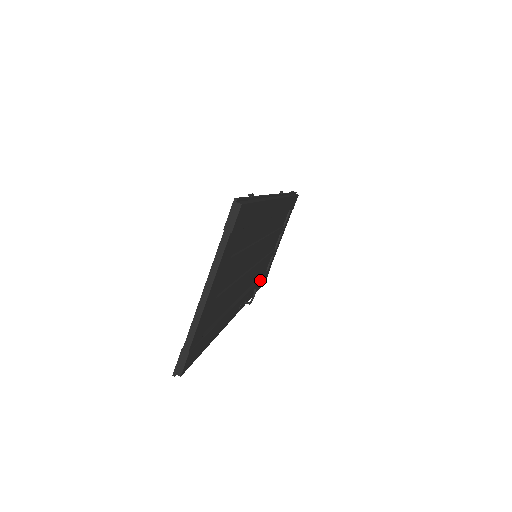
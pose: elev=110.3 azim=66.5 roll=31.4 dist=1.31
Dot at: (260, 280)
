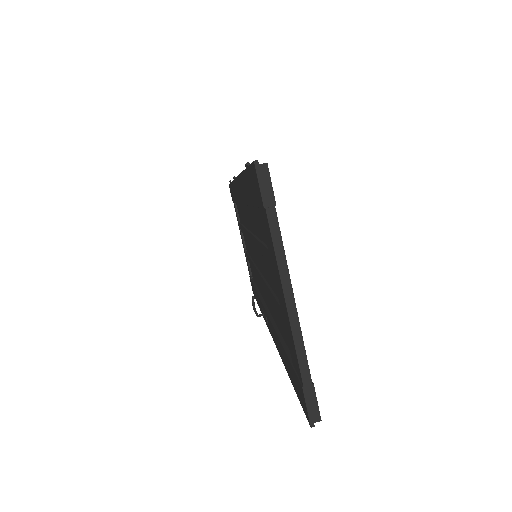
Dot at: occluded
